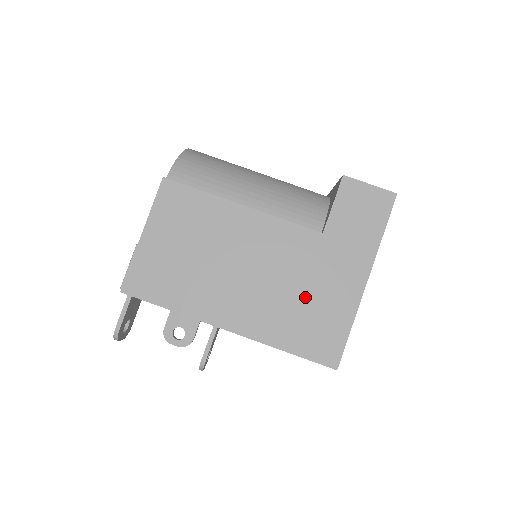
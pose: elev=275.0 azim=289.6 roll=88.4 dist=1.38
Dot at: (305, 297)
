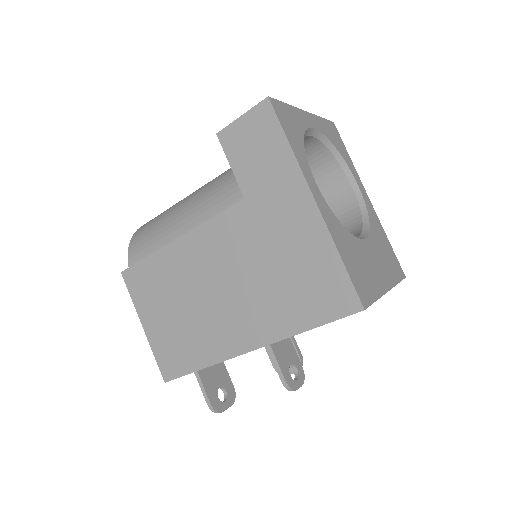
Dot at: (279, 268)
